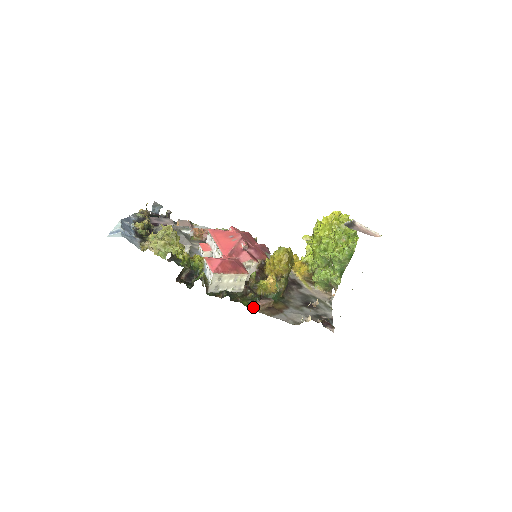
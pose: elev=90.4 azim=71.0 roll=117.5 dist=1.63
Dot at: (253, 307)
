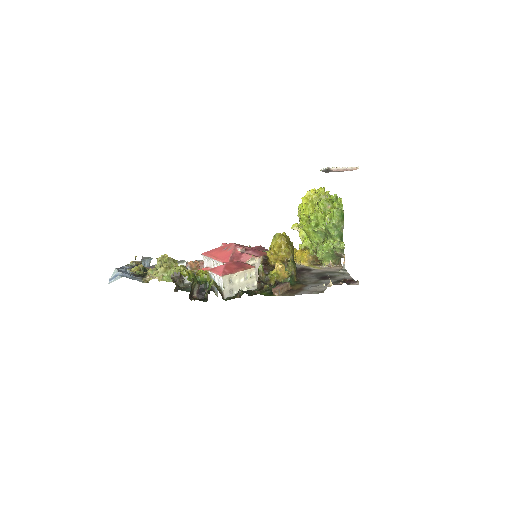
Dot at: (273, 294)
